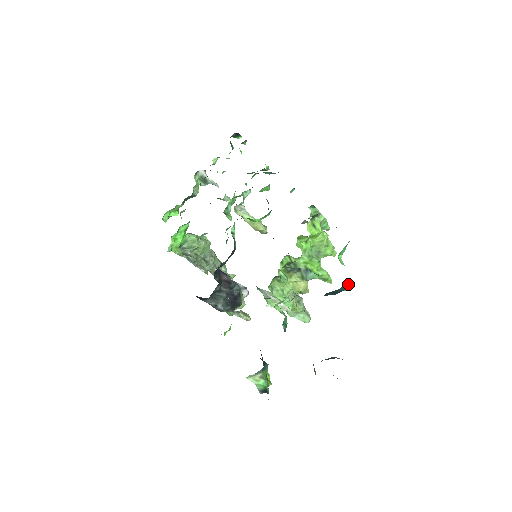
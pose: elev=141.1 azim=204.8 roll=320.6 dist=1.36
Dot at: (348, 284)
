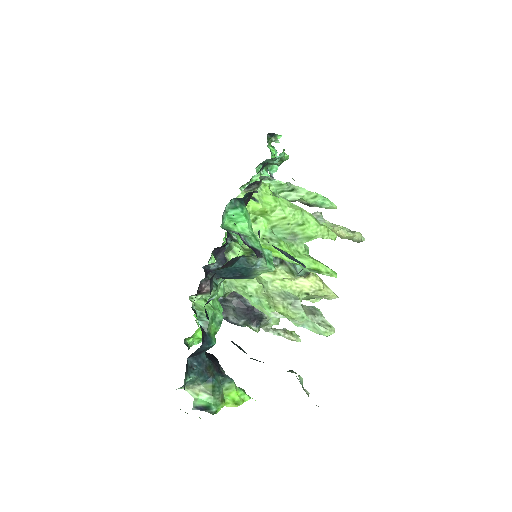
Dot at: (247, 258)
